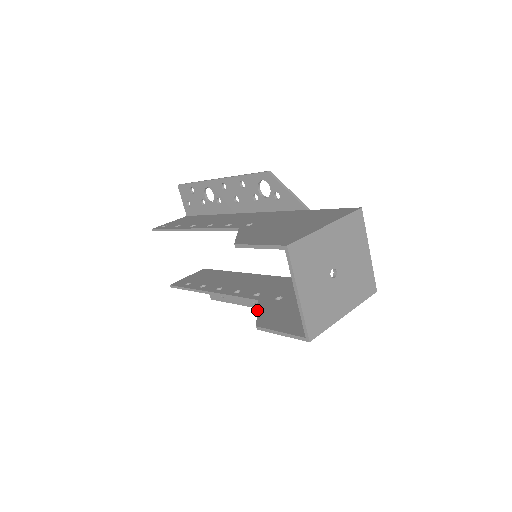
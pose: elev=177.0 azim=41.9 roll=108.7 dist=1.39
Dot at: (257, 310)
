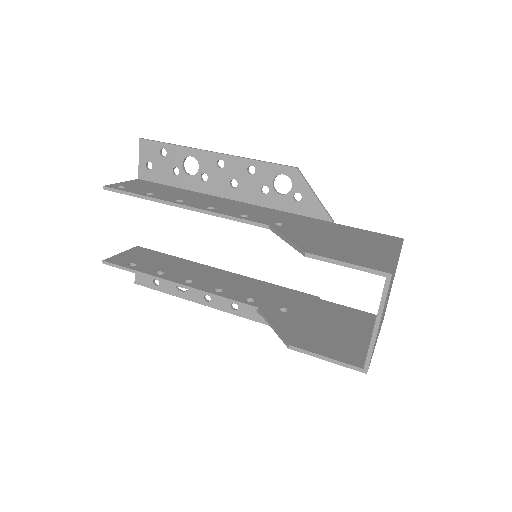
Dot at: (271, 322)
